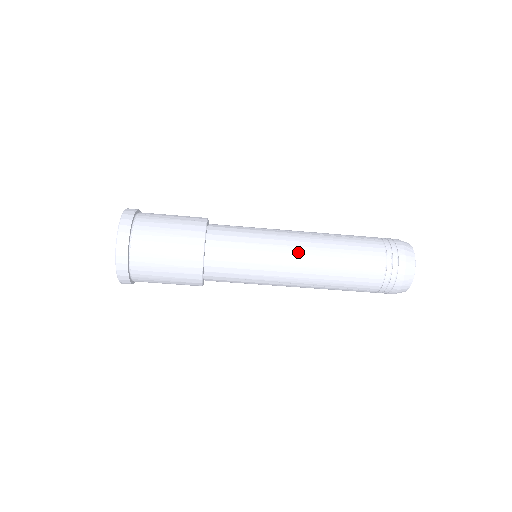
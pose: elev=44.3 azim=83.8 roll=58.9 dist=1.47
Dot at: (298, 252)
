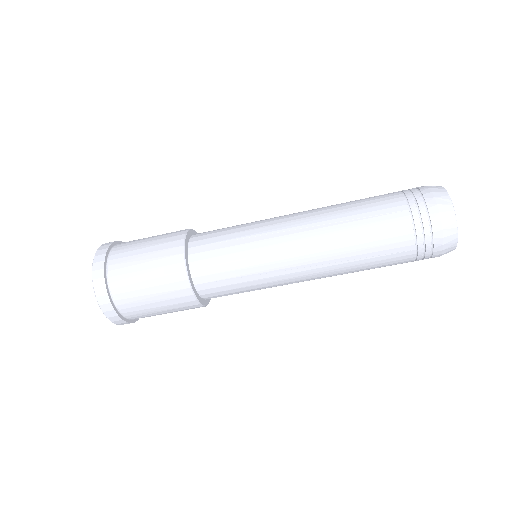
Dot at: (293, 225)
